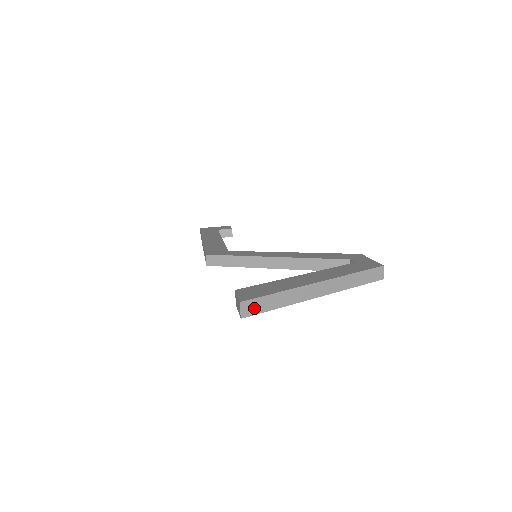
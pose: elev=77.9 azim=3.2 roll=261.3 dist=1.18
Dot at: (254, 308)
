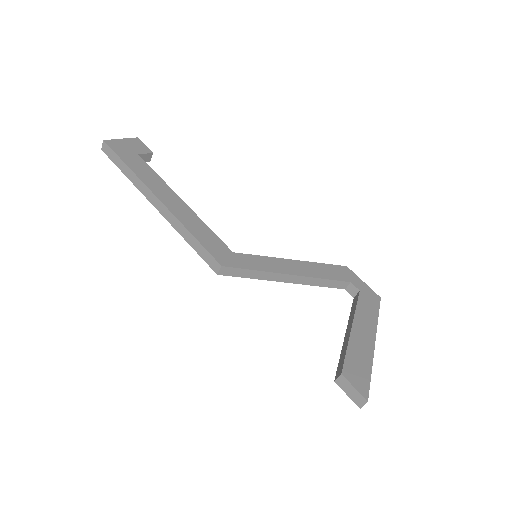
Dot at: occluded
